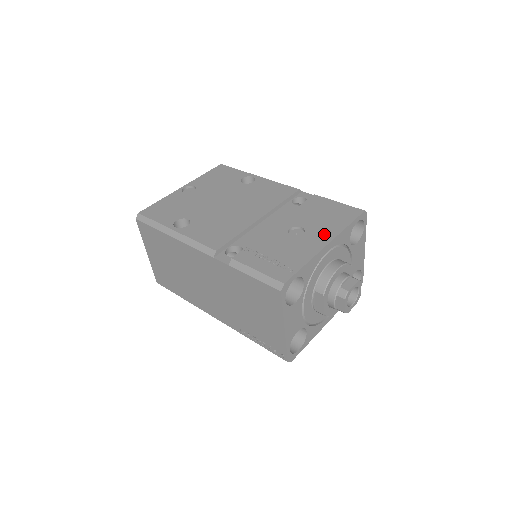
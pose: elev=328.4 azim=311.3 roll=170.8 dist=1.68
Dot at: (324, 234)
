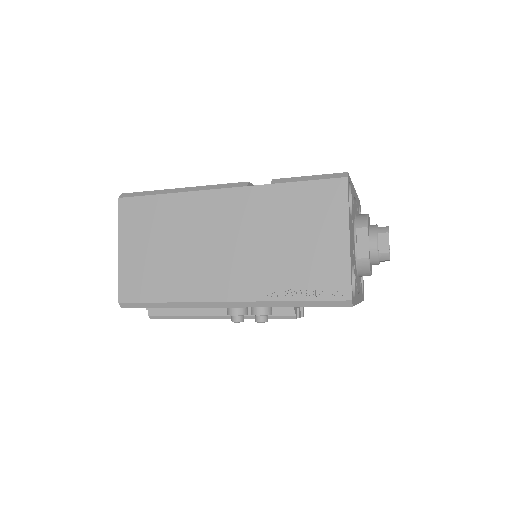
Dot at: occluded
